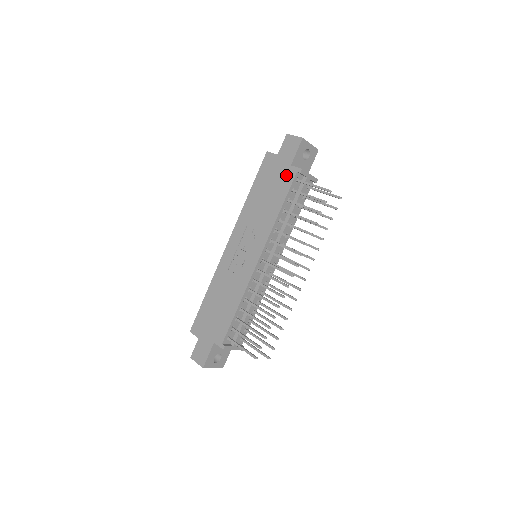
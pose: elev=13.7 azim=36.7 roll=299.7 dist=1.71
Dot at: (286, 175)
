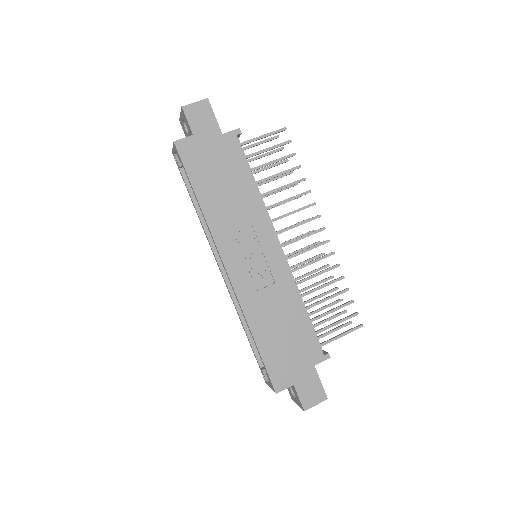
Dot at: (227, 147)
